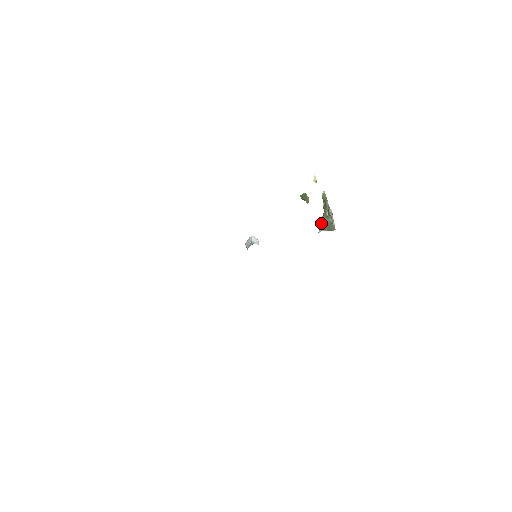
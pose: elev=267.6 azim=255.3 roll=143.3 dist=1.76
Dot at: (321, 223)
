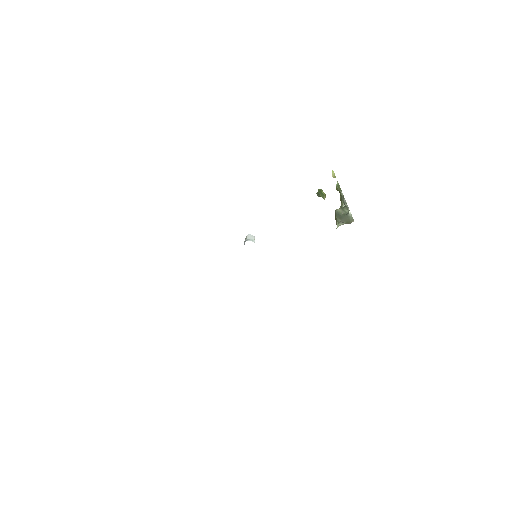
Dot at: (337, 216)
